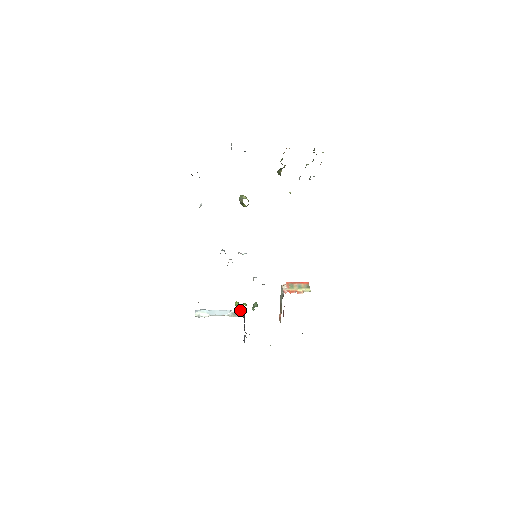
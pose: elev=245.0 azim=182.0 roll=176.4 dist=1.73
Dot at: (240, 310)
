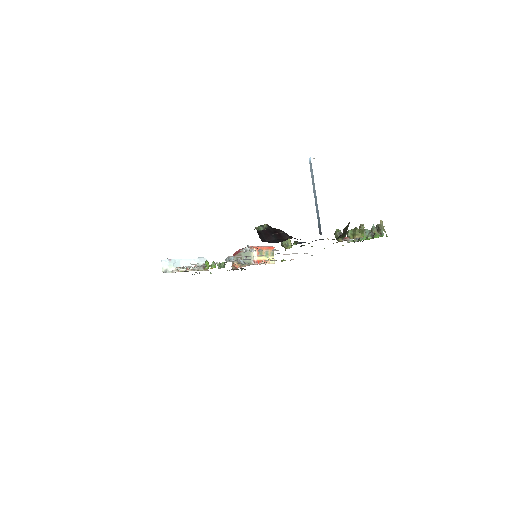
Dot at: occluded
